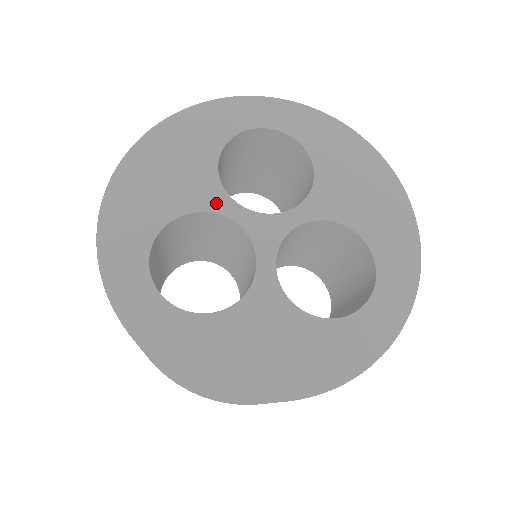
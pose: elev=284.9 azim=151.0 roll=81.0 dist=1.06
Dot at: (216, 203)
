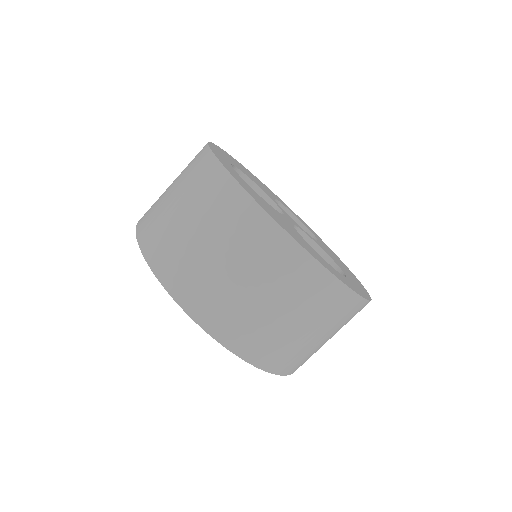
Dot at: (270, 196)
